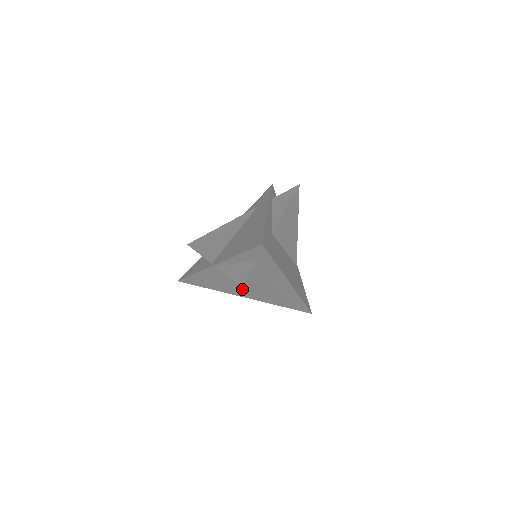
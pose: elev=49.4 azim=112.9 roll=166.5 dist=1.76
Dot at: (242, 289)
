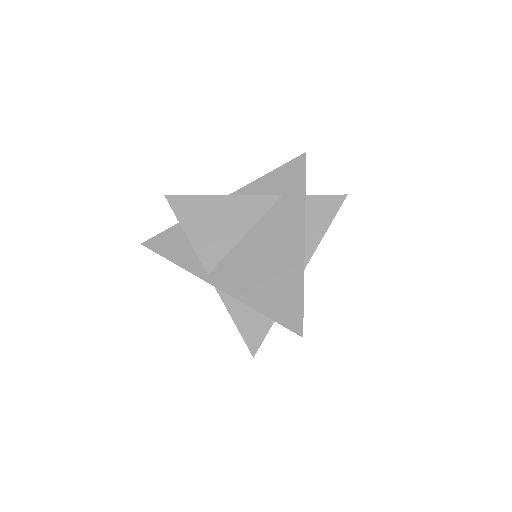
Dot at: occluded
